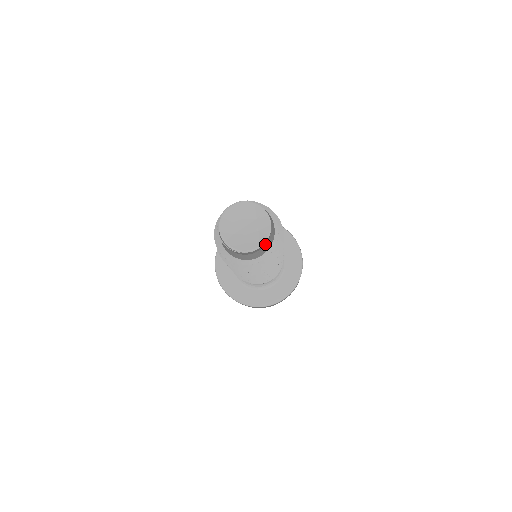
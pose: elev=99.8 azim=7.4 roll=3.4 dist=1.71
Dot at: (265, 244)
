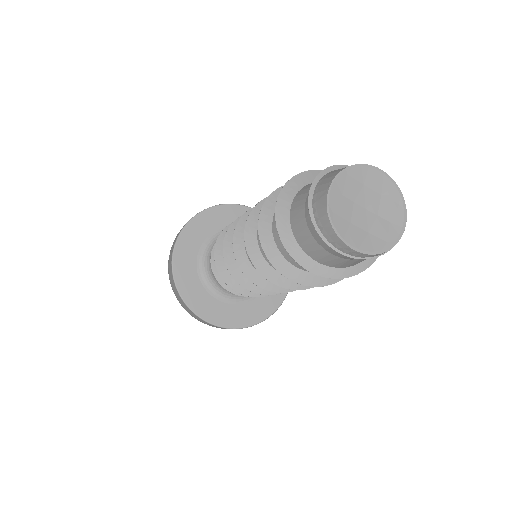
Dot at: occluded
